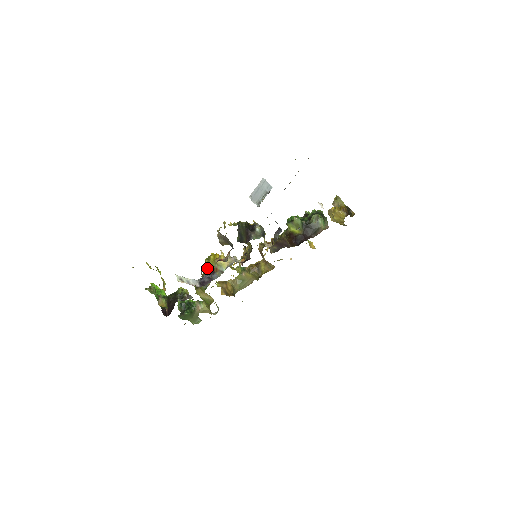
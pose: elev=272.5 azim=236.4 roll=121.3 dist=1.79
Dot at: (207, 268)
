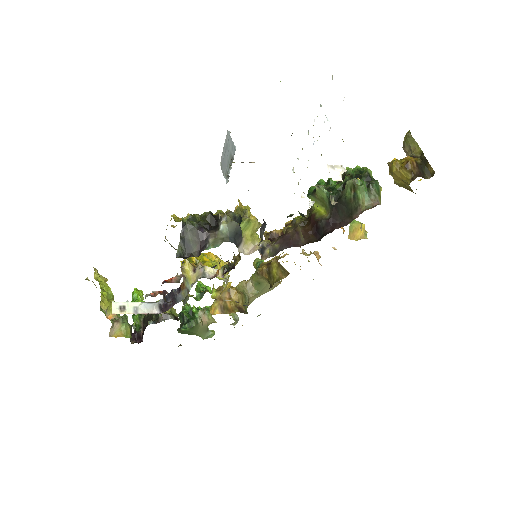
Dot at: occluded
